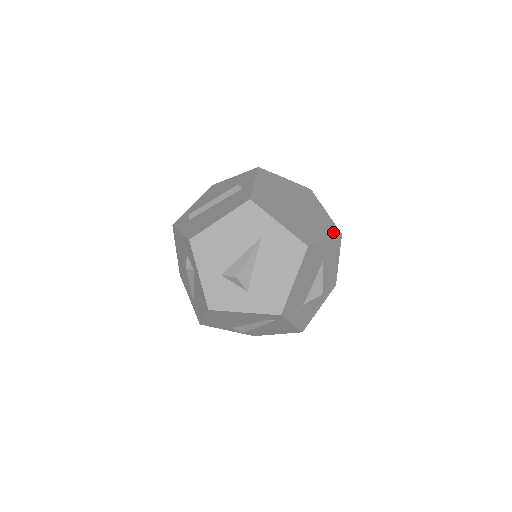
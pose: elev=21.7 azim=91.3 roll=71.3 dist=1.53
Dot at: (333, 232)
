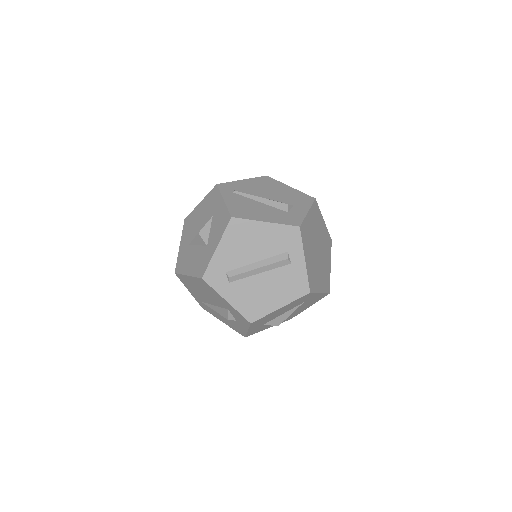
Dot at: (330, 247)
